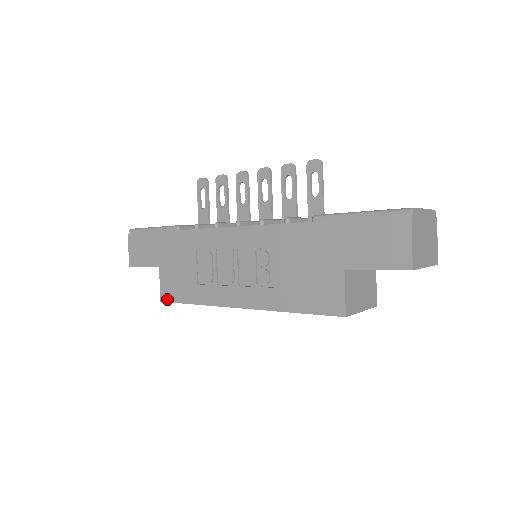
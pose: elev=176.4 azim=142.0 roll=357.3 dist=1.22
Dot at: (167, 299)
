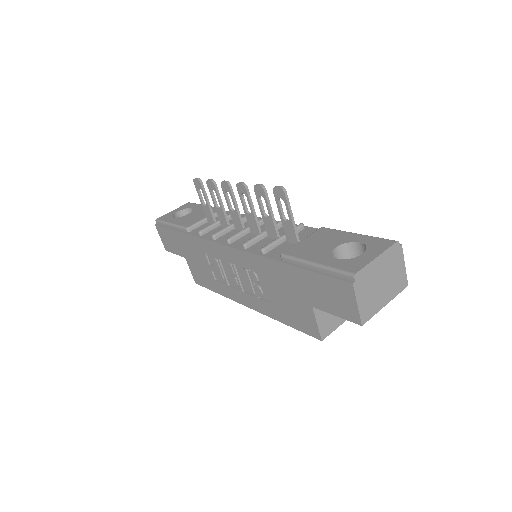
Dot at: (199, 283)
